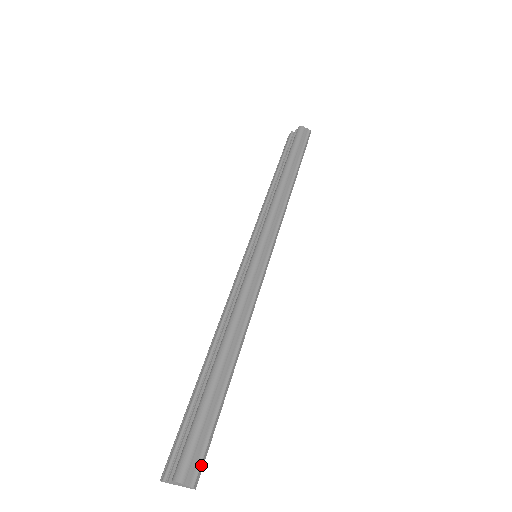
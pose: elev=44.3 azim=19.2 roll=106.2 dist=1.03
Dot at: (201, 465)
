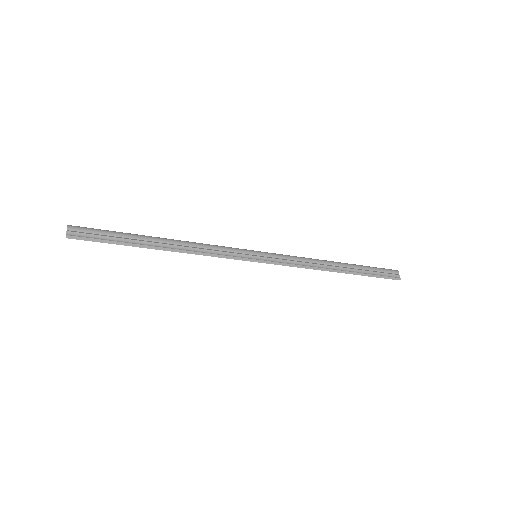
Dot at: (83, 237)
